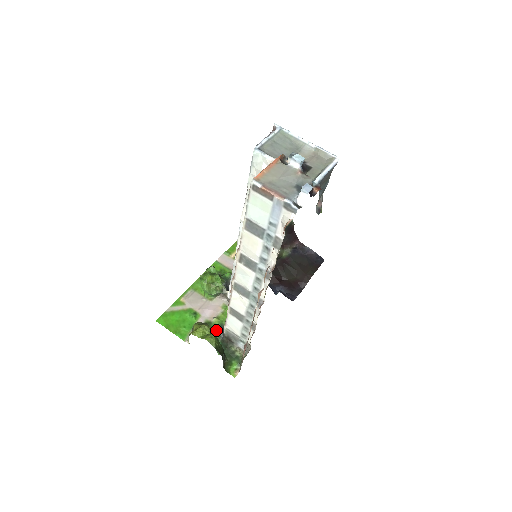
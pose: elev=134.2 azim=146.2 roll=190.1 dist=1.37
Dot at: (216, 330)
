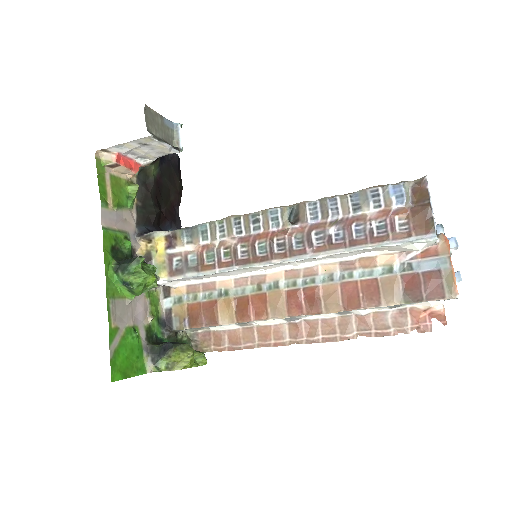
Dot at: (157, 330)
